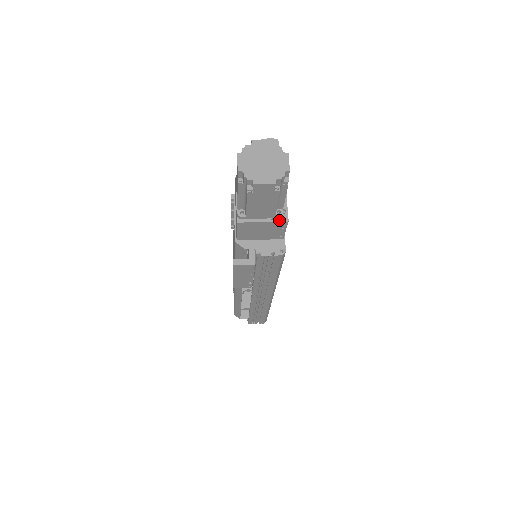
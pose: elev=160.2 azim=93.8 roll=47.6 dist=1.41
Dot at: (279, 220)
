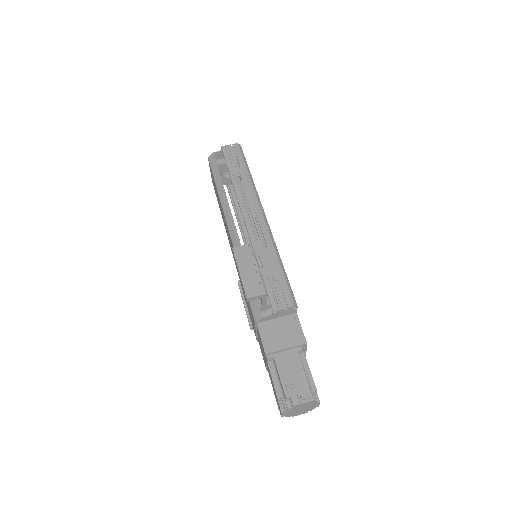
Dot at: occluded
